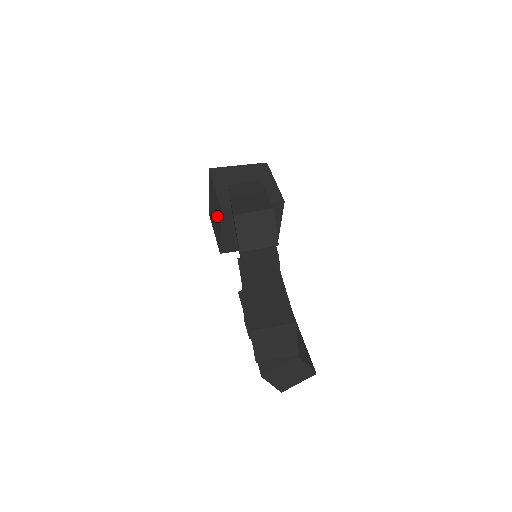
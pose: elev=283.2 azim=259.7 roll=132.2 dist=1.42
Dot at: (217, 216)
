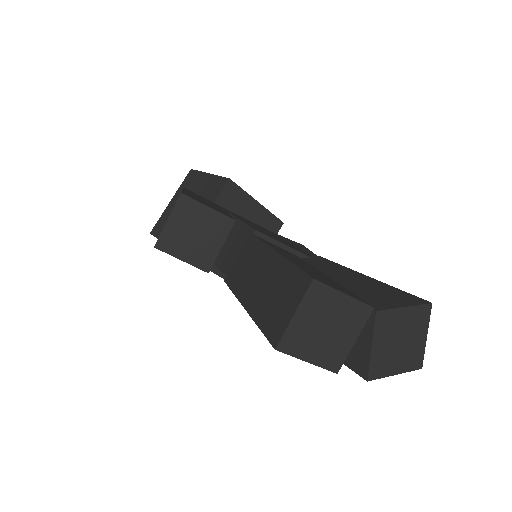
Dot at: occluded
